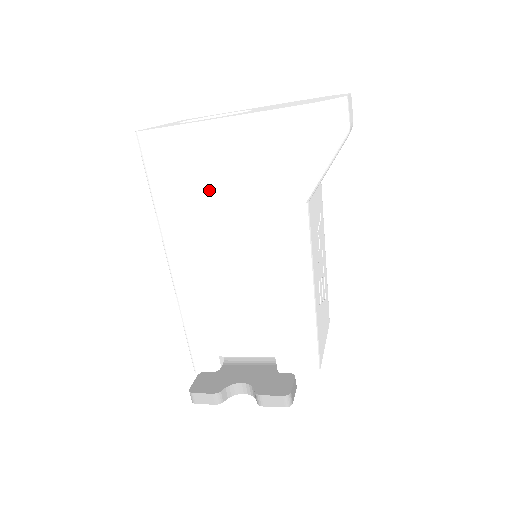
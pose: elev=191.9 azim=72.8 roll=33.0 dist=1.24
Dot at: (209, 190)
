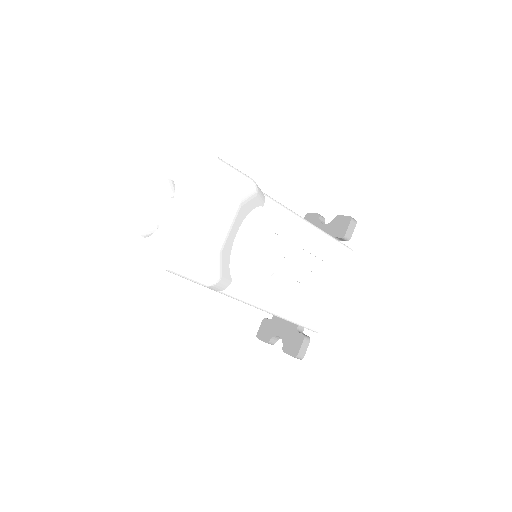
Dot at: occluded
